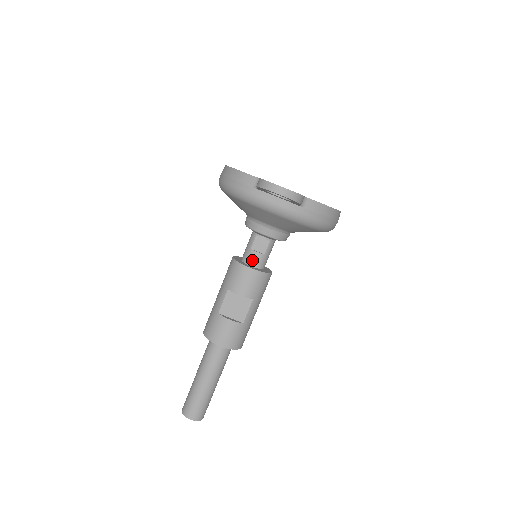
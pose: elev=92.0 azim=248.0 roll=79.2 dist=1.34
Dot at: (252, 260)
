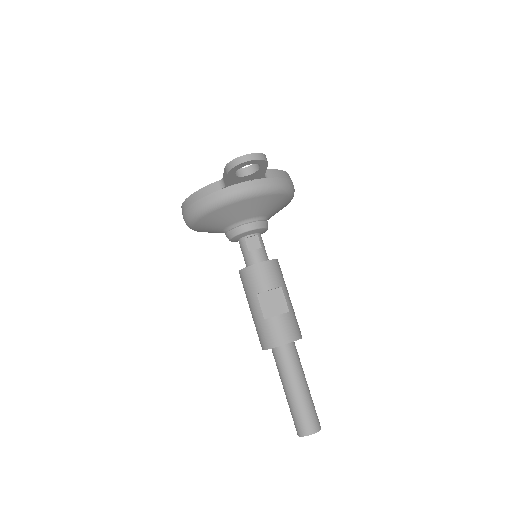
Dot at: (256, 259)
